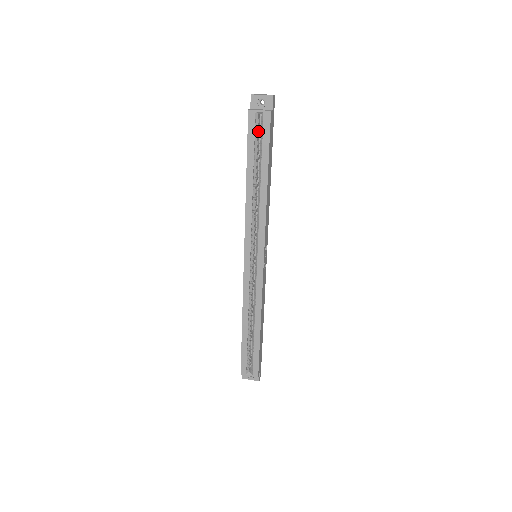
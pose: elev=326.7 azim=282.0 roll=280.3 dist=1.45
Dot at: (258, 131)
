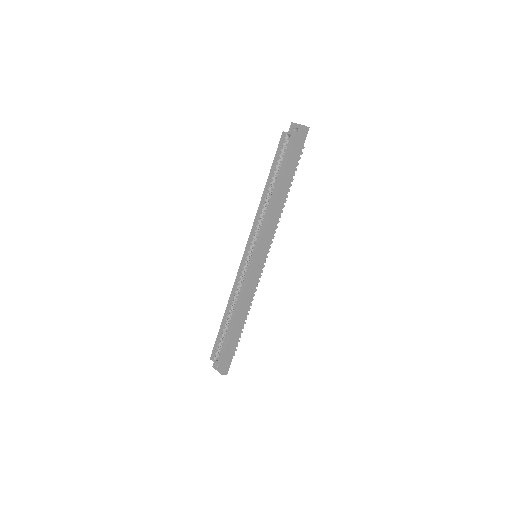
Dot at: occluded
